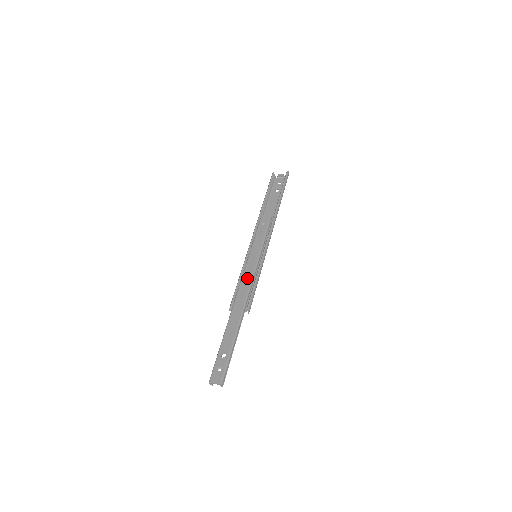
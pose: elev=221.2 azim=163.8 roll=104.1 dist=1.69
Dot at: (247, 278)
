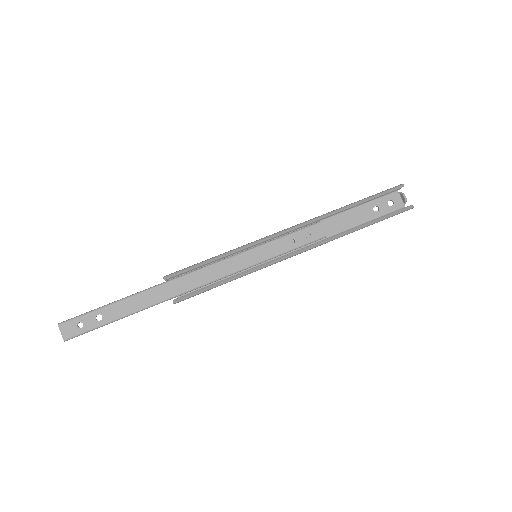
Dot at: (215, 272)
